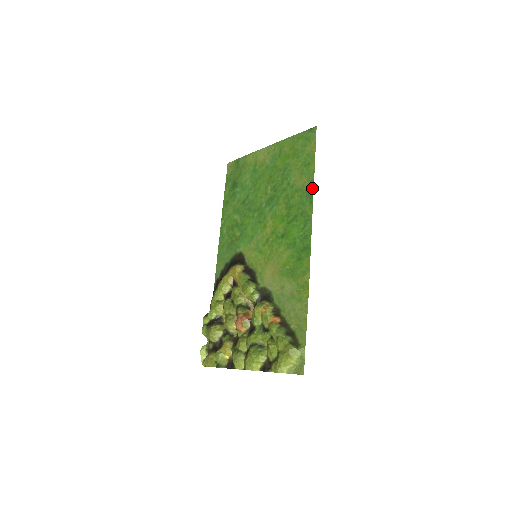
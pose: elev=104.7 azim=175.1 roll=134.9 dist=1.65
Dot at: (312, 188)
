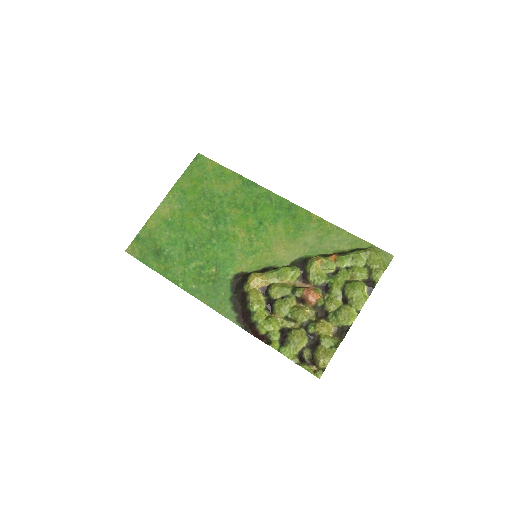
Dot at: (246, 179)
